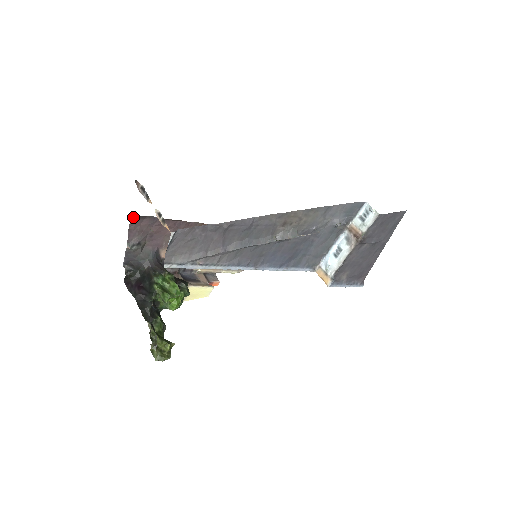
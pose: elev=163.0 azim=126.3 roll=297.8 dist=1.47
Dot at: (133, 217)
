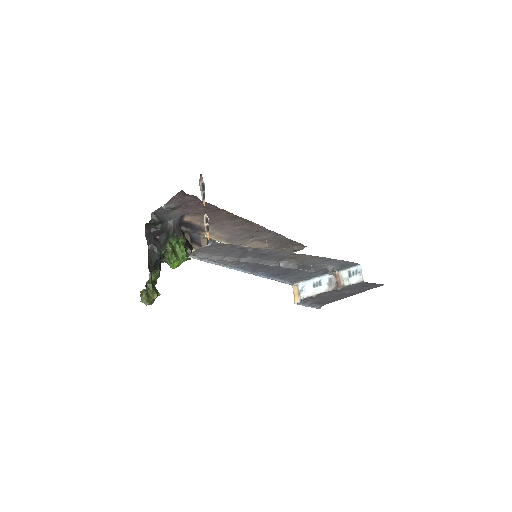
Dot at: (182, 192)
